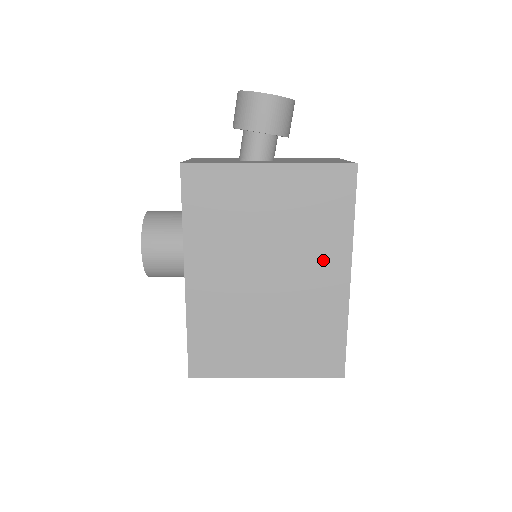
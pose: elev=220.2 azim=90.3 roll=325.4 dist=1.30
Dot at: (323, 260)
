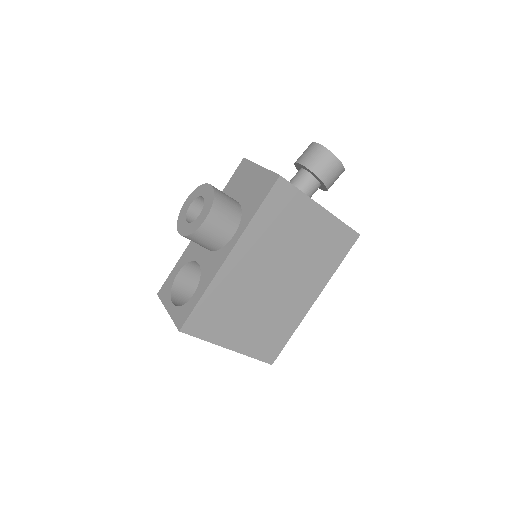
Dot at: (310, 283)
